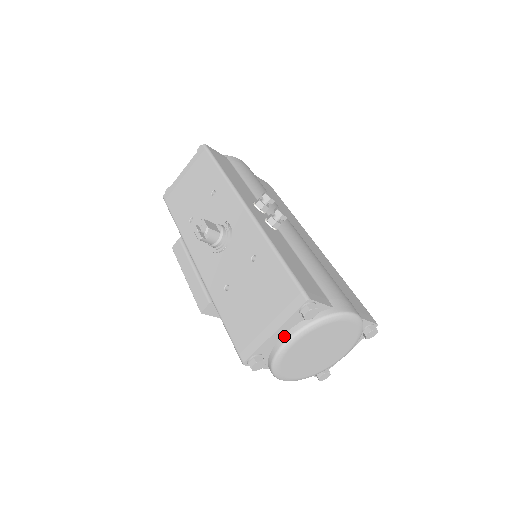
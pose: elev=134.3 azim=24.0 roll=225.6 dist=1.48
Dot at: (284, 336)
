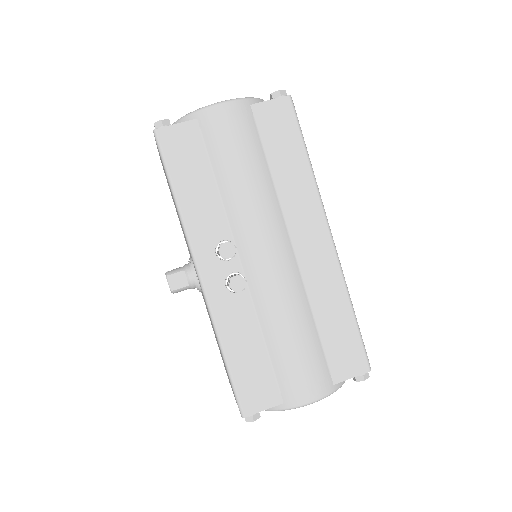
Dot at: occluded
